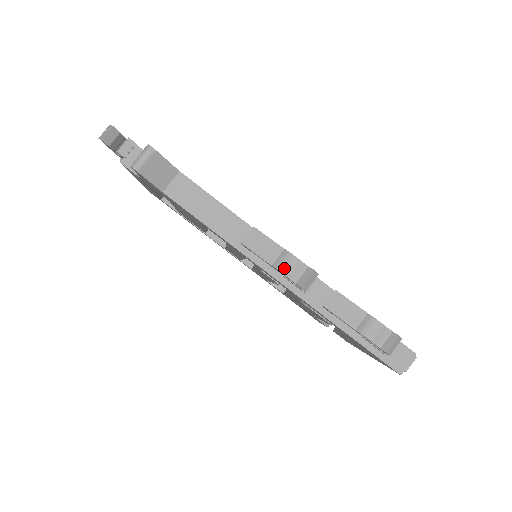
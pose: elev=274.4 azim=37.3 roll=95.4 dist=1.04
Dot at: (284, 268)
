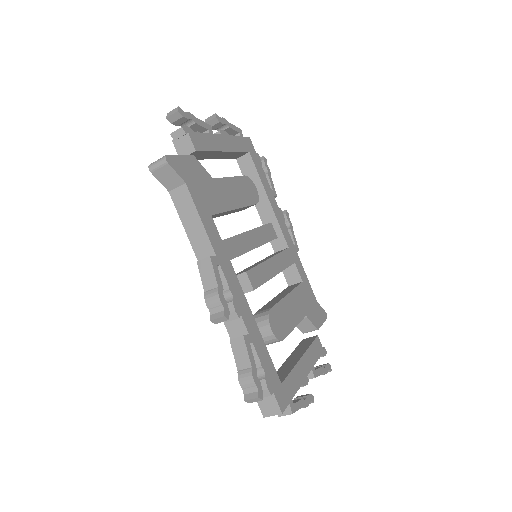
Dot at: (208, 300)
